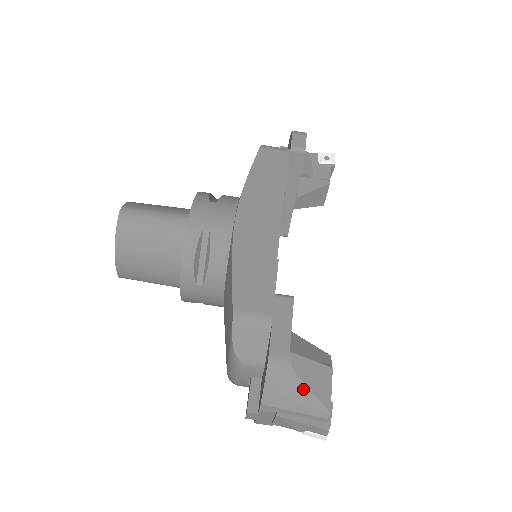
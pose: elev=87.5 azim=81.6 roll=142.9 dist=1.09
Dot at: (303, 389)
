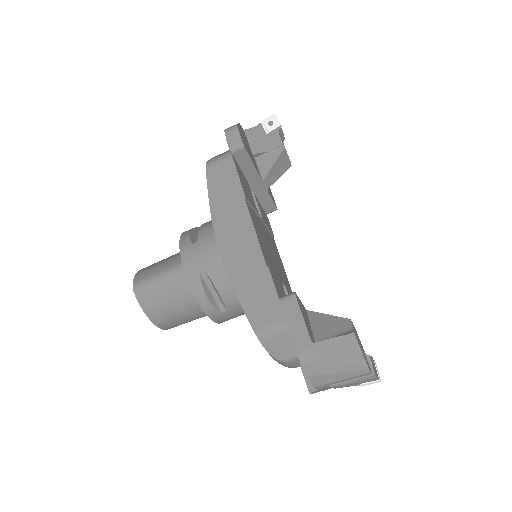
Dot at: (337, 364)
